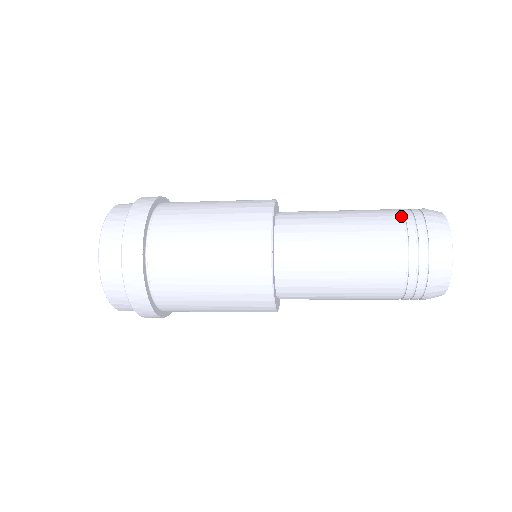
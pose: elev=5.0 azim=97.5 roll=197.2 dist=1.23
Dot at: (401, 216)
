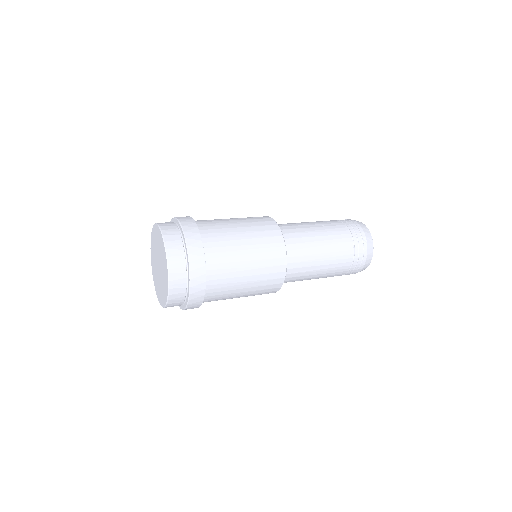
Dot at: (338, 220)
